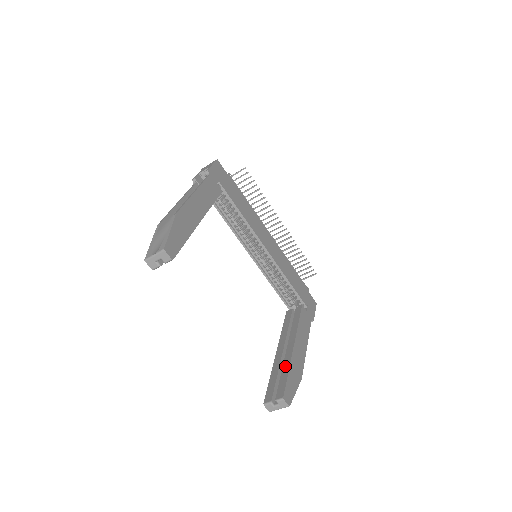
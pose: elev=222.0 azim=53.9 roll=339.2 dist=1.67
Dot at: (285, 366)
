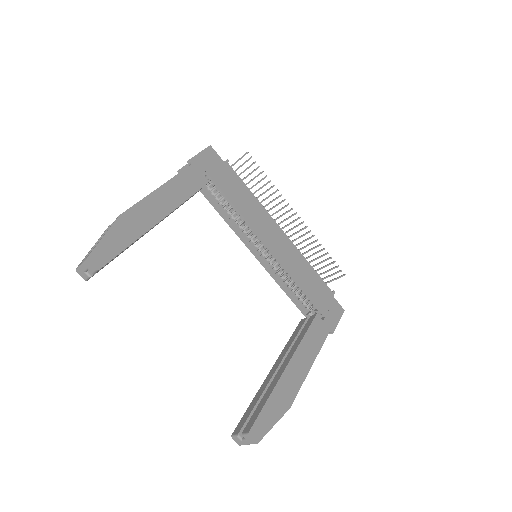
Dot at: (268, 391)
